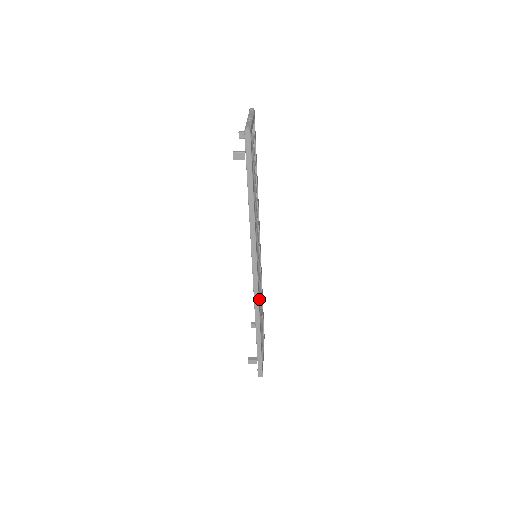
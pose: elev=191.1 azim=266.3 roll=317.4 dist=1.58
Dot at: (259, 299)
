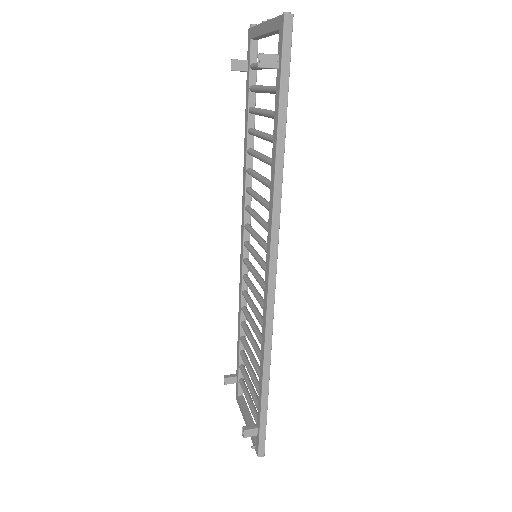
Dot at: (257, 327)
